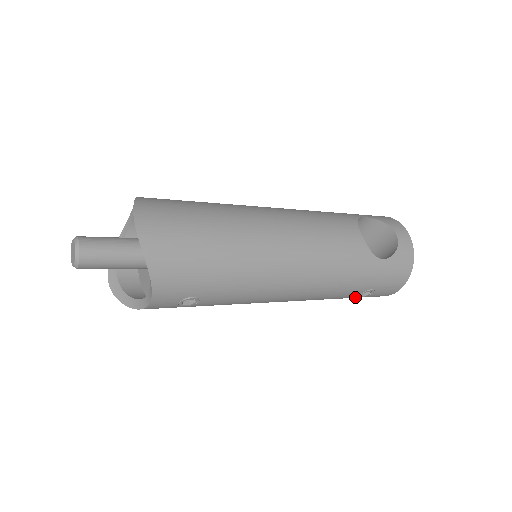
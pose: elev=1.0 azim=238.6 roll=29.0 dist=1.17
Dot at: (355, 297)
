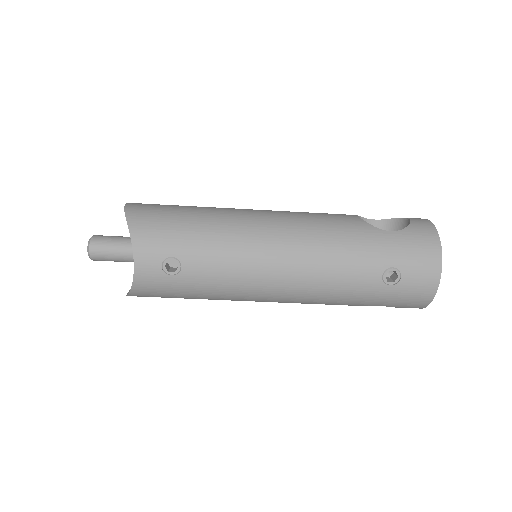
Dot at: (384, 288)
